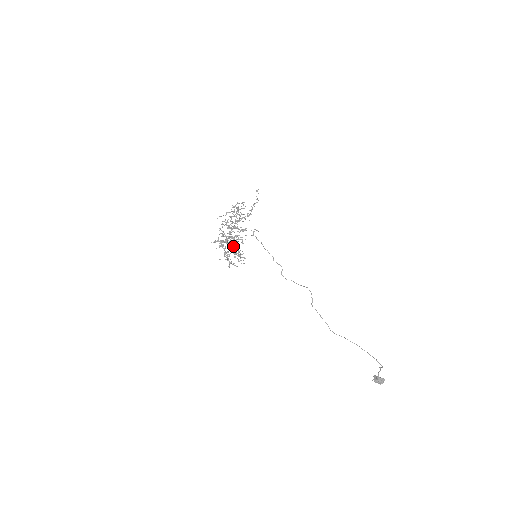
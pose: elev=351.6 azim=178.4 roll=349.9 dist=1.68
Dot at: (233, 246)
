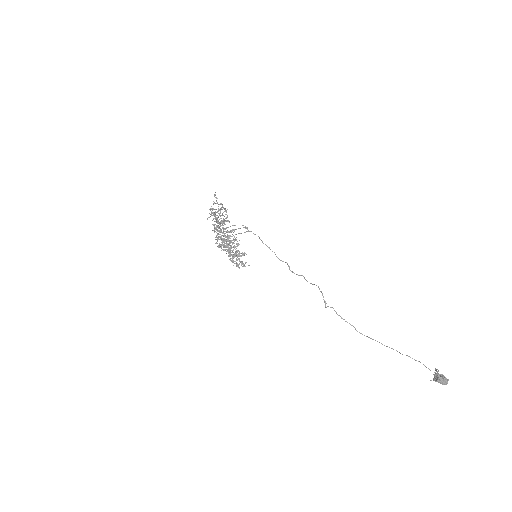
Dot at: occluded
